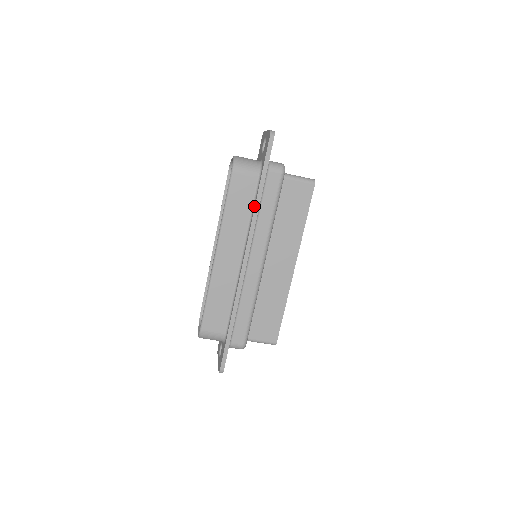
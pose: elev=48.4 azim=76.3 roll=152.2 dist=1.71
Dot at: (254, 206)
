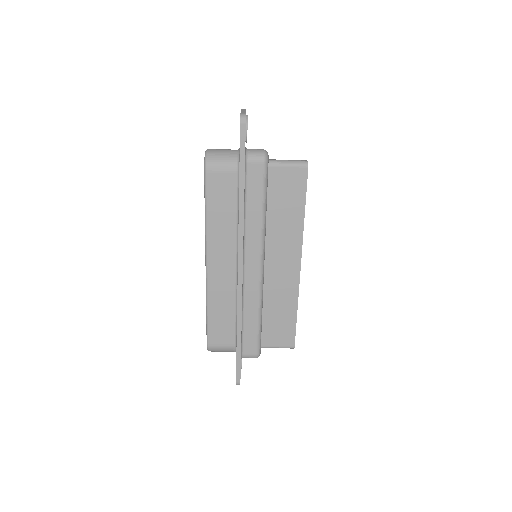
Dot at: (238, 207)
